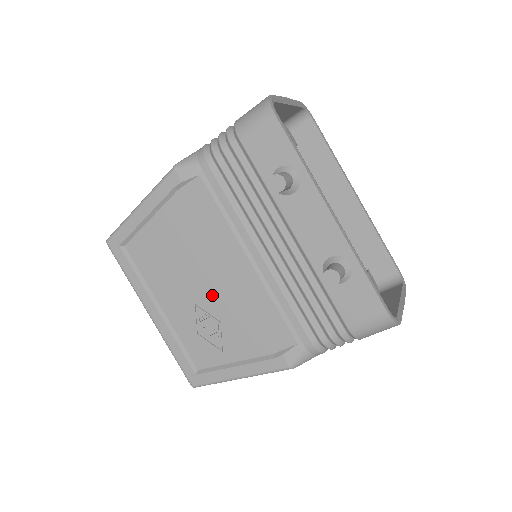
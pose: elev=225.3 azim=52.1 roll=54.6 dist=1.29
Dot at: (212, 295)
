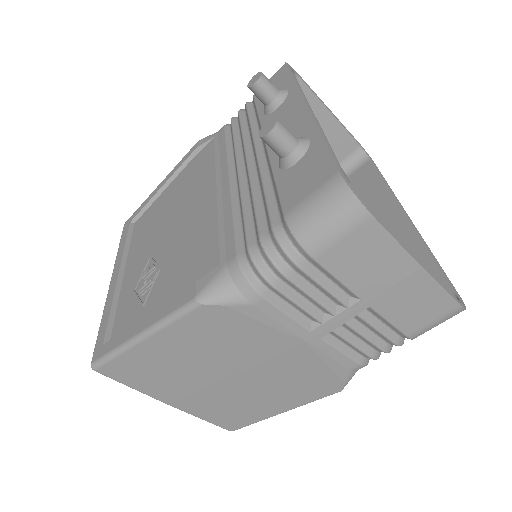
Dot at: (169, 240)
